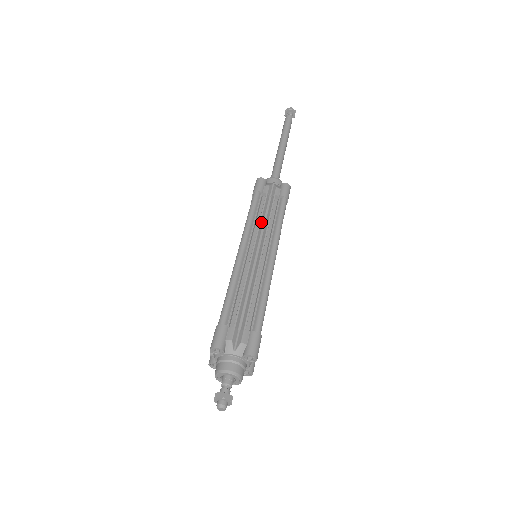
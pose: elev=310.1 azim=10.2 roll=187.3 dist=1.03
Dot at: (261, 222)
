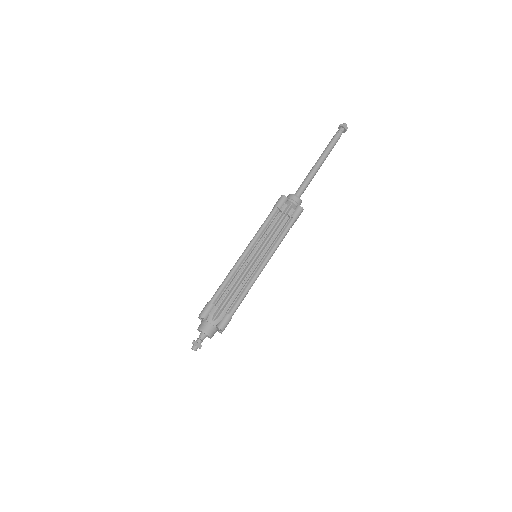
Dot at: (268, 235)
